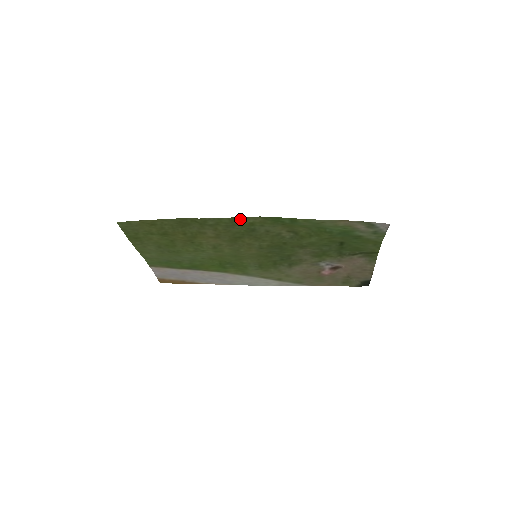
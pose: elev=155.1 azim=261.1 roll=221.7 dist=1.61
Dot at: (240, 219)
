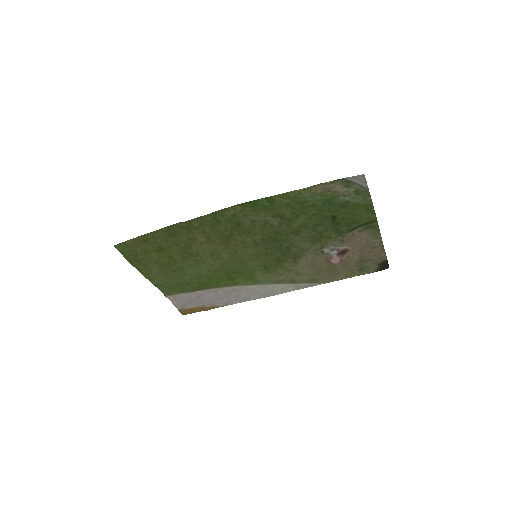
Dot at: (221, 213)
